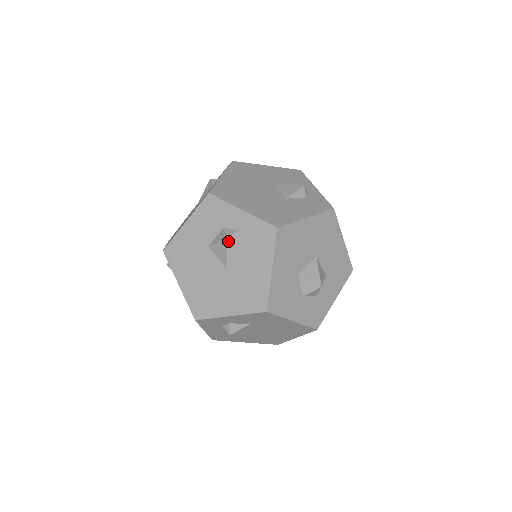
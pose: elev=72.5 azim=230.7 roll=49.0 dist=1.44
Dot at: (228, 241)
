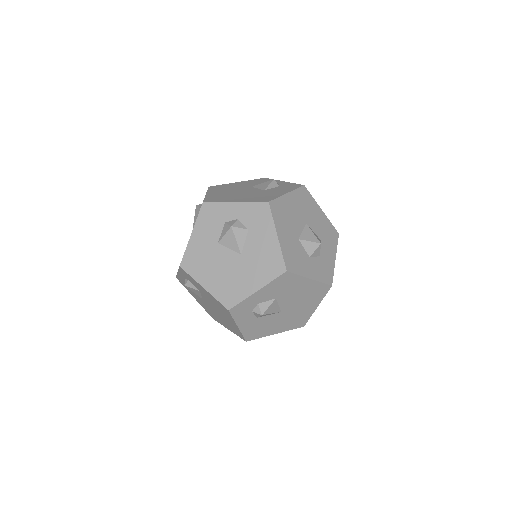
Dot at: (233, 228)
